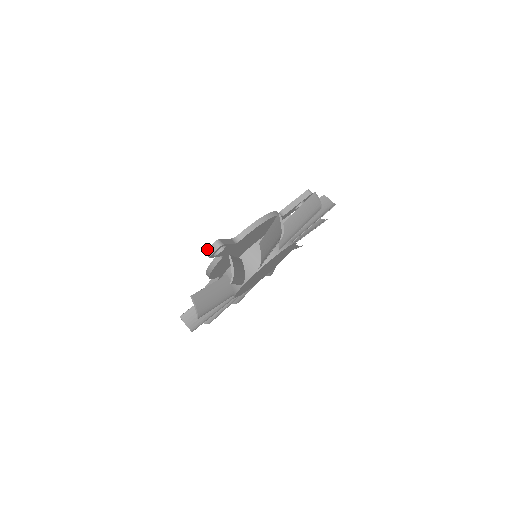
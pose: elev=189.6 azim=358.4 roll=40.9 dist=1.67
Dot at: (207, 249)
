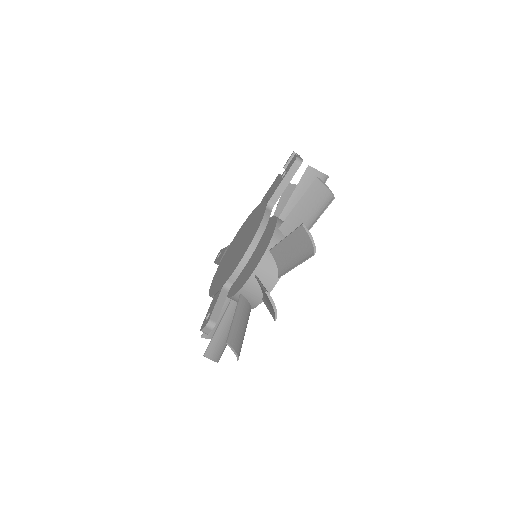
Dot at: (201, 330)
